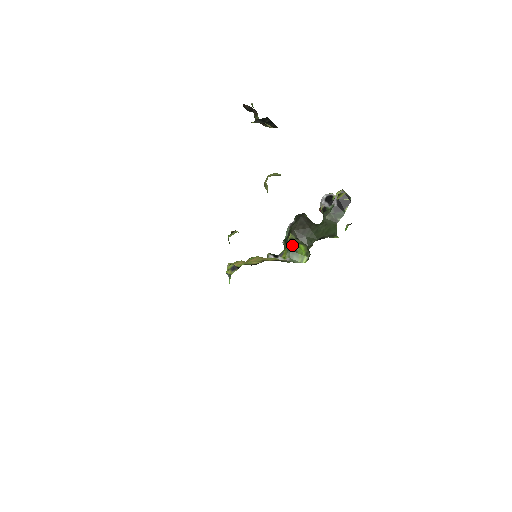
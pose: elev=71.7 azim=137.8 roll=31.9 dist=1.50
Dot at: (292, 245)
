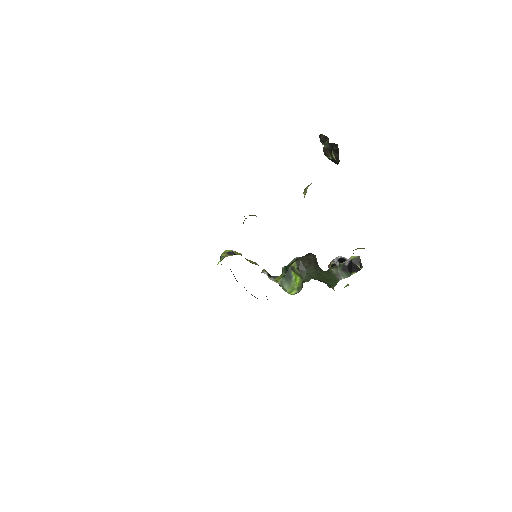
Dot at: (290, 273)
